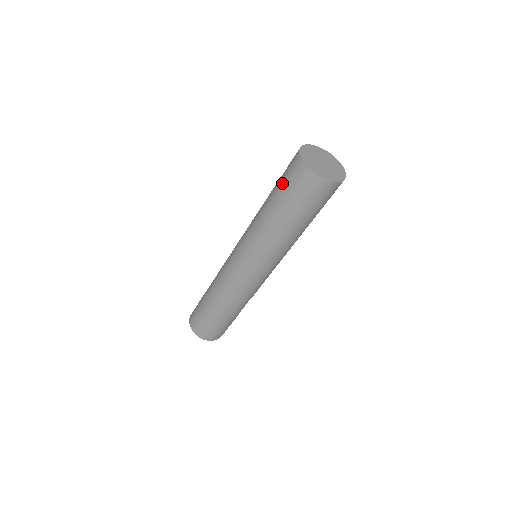
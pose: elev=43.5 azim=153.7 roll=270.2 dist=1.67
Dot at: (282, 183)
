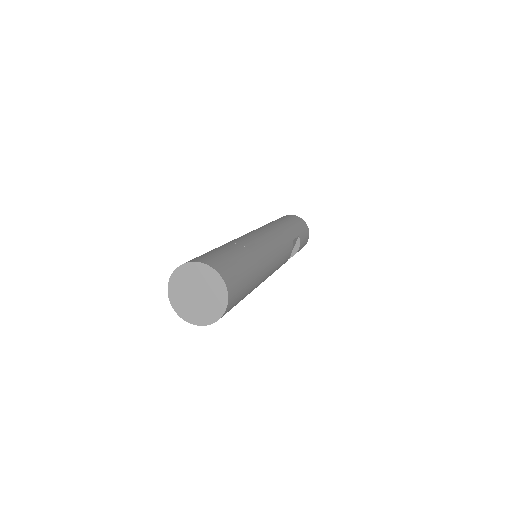
Dot at: occluded
